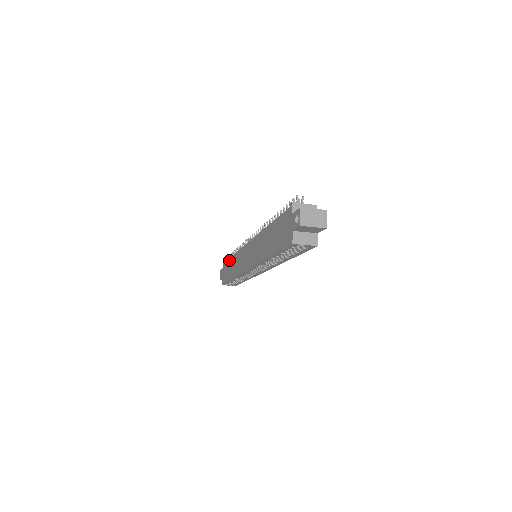
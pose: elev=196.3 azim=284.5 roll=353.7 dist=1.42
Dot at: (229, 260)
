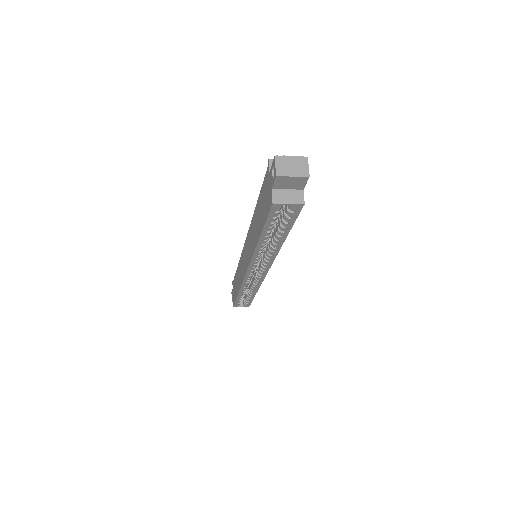
Dot at: (235, 275)
